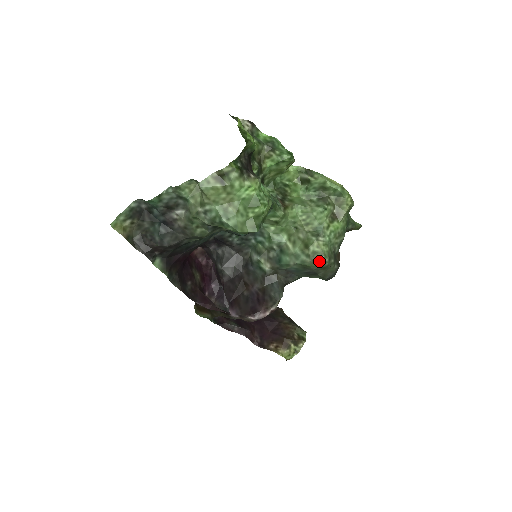
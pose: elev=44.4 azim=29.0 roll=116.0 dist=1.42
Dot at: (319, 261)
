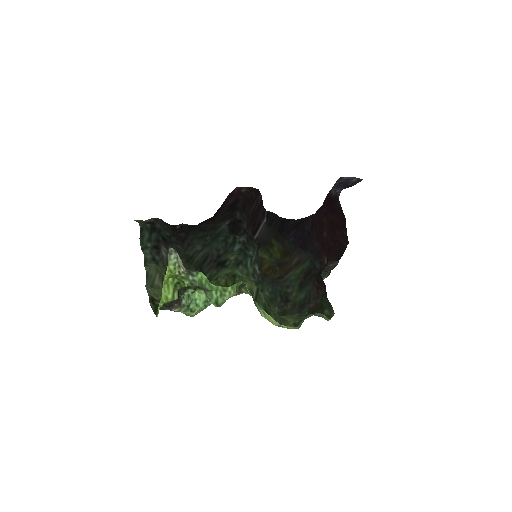
Dot at: occluded
